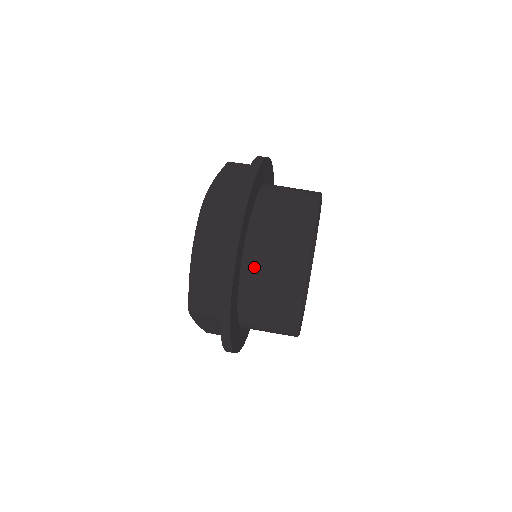
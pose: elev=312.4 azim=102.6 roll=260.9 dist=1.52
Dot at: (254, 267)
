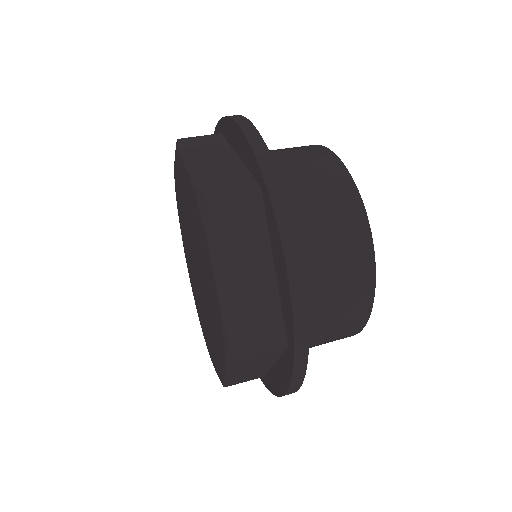
Dot at: (305, 257)
